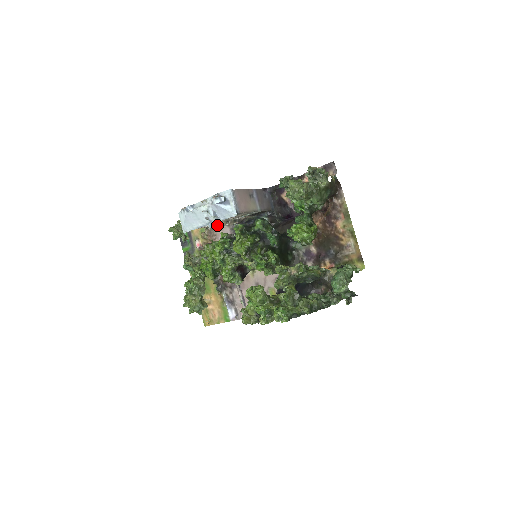
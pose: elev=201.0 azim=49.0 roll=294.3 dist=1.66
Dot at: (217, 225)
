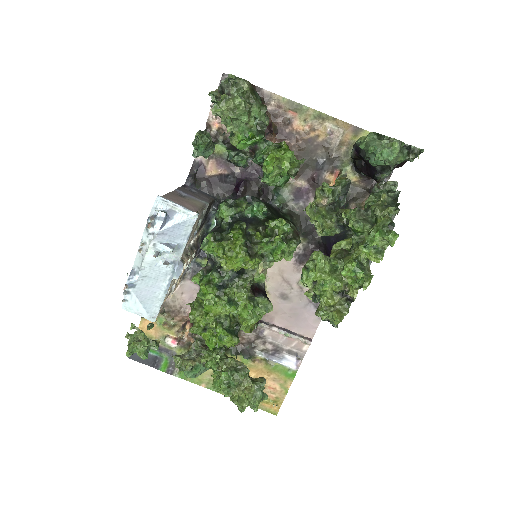
Dot at: (183, 265)
